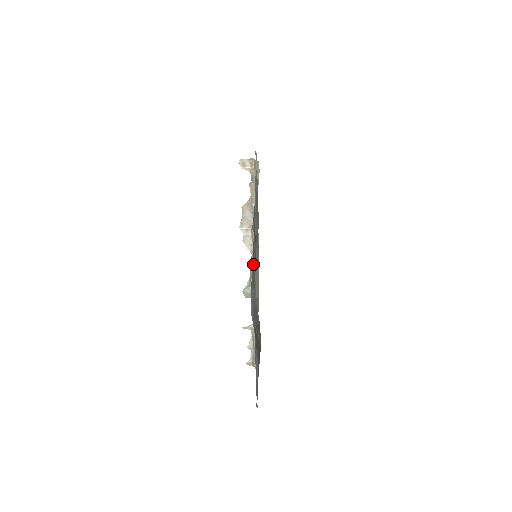
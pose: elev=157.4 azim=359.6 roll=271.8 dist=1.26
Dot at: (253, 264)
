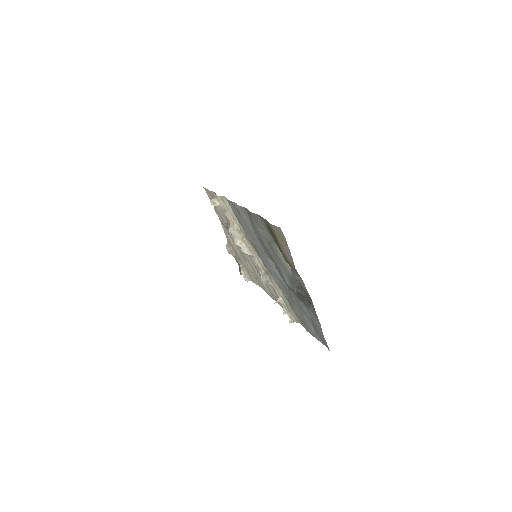
Dot at: (285, 252)
